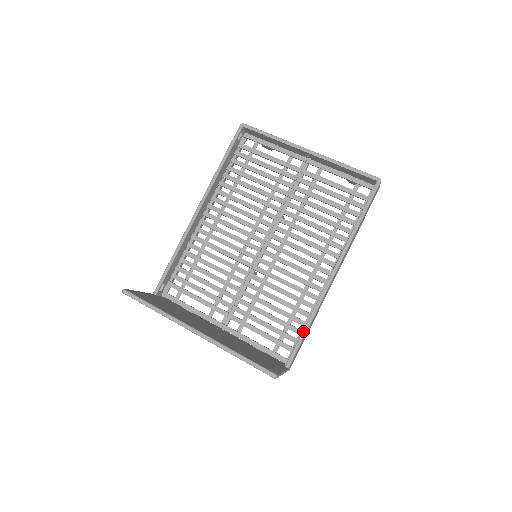
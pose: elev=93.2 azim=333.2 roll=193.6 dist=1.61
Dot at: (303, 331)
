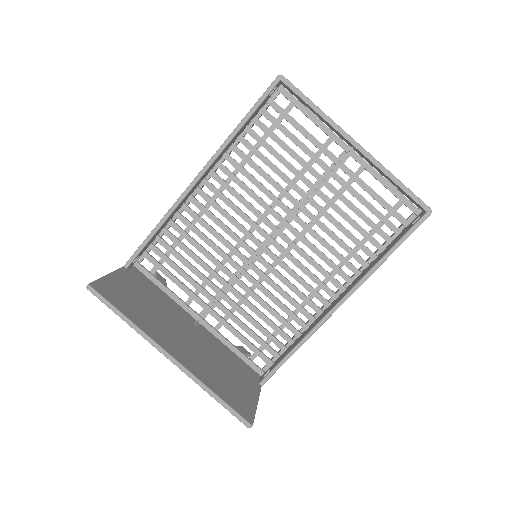
Dot at: (288, 355)
